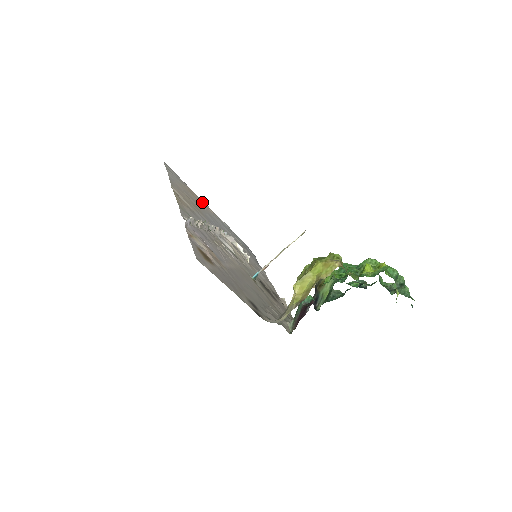
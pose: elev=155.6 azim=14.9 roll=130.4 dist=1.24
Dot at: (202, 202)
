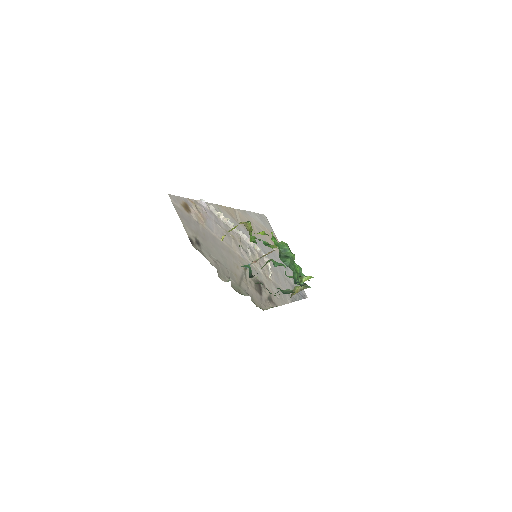
Dot at: occluded
